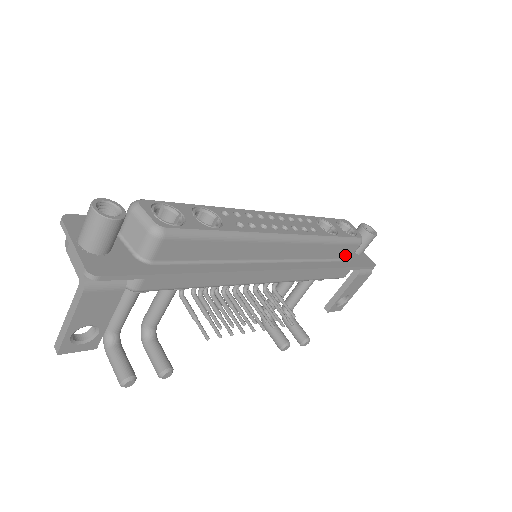
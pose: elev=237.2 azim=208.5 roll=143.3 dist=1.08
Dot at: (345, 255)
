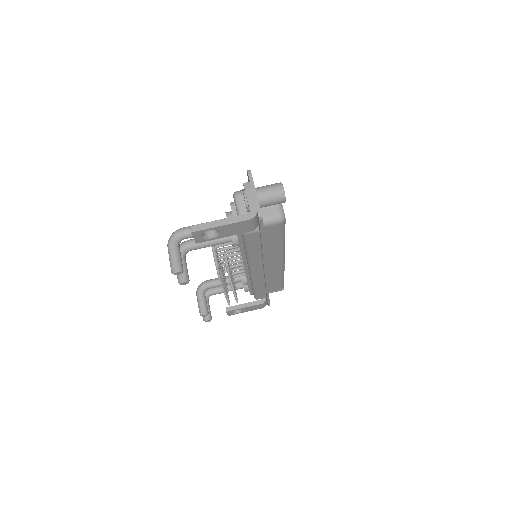
Dot at: (272, 289)
